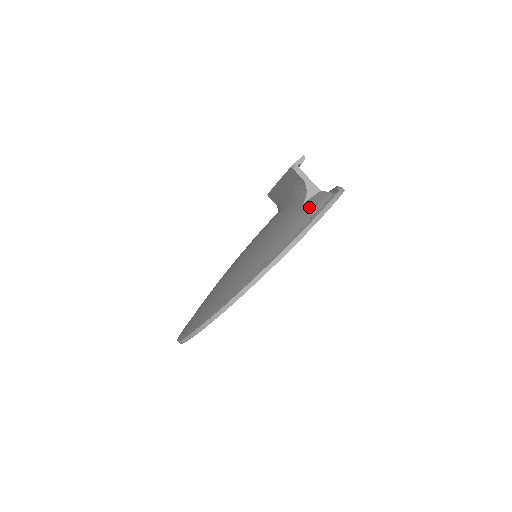
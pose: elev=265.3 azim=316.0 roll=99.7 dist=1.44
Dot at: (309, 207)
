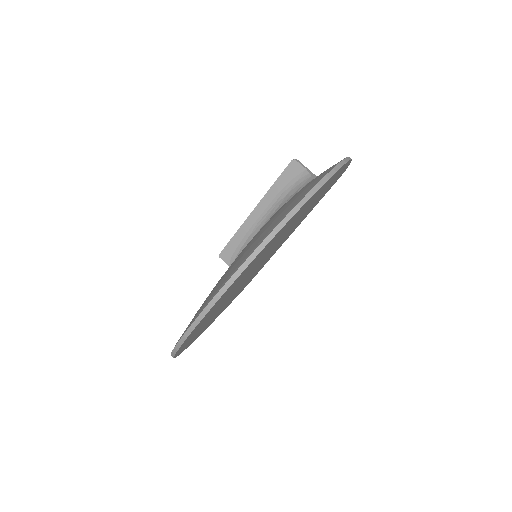
Dot at: occluded
